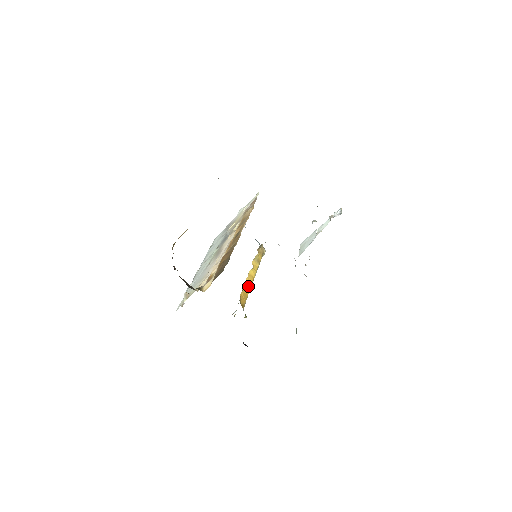
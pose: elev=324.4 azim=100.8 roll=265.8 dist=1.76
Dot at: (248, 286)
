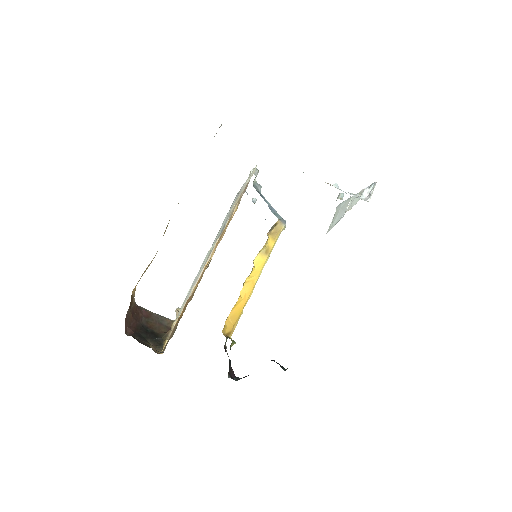
Dot at: (241, 301)
